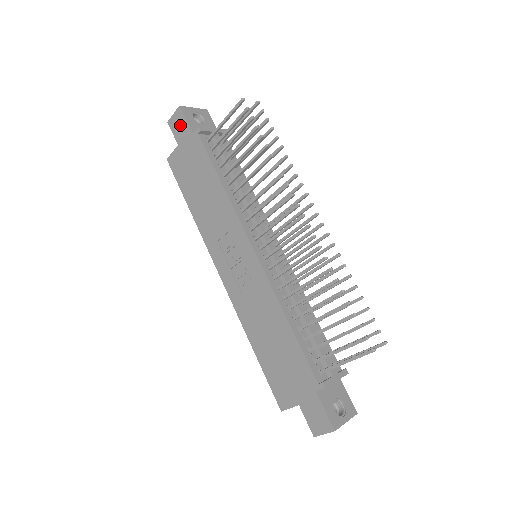
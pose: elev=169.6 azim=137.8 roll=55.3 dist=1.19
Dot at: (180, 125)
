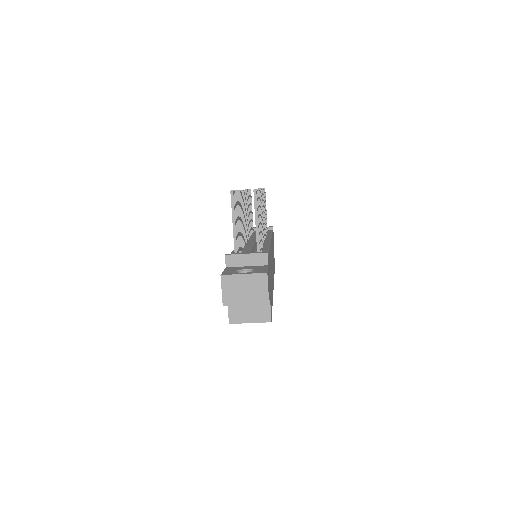
Dot at: occluded
